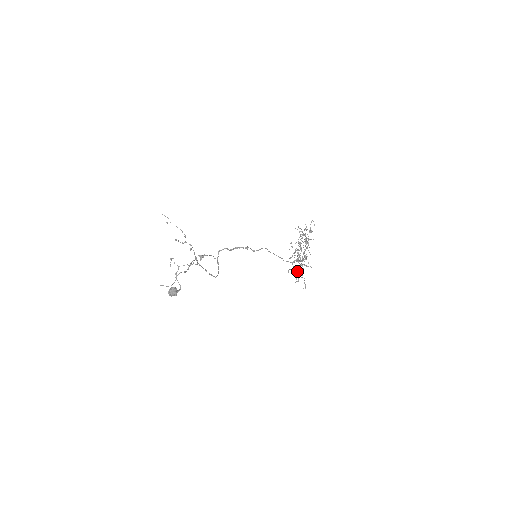
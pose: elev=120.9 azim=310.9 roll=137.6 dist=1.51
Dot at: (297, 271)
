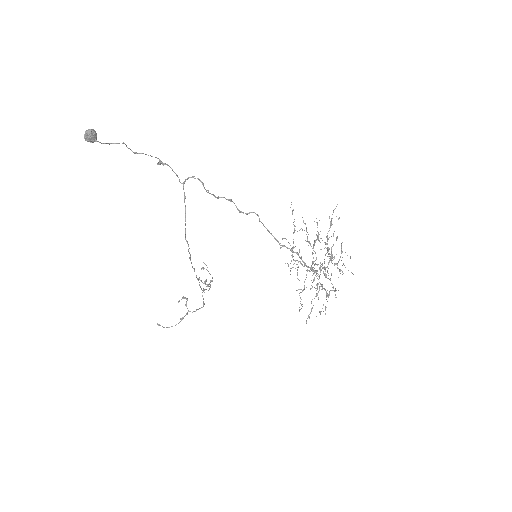
Dot at: (304, 287)
